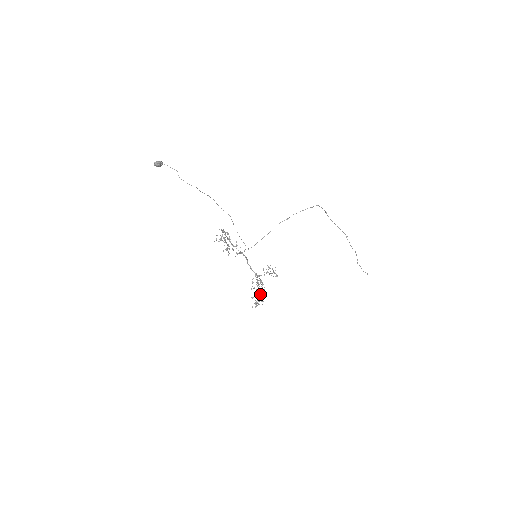
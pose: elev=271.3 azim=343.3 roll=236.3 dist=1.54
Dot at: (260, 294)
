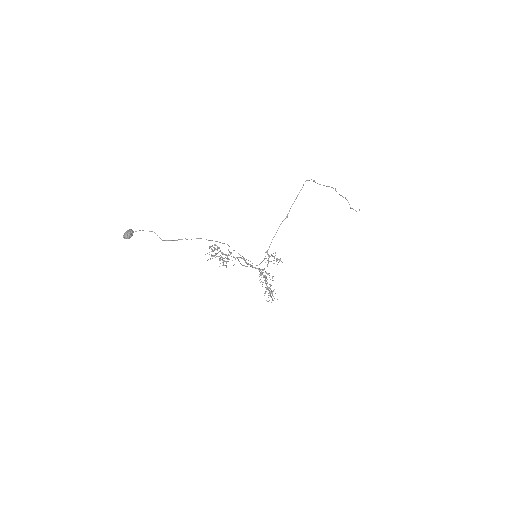
Dot at: (270, 286)
